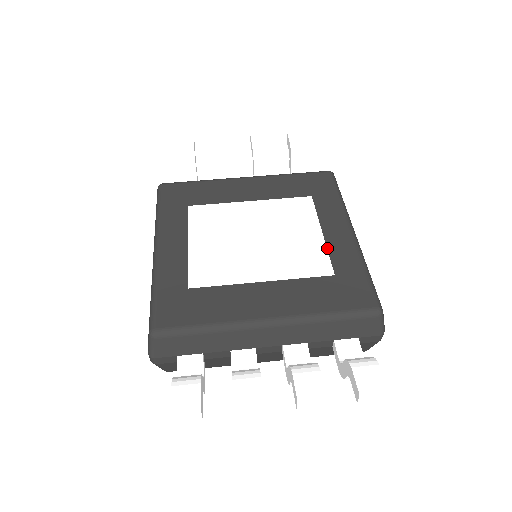
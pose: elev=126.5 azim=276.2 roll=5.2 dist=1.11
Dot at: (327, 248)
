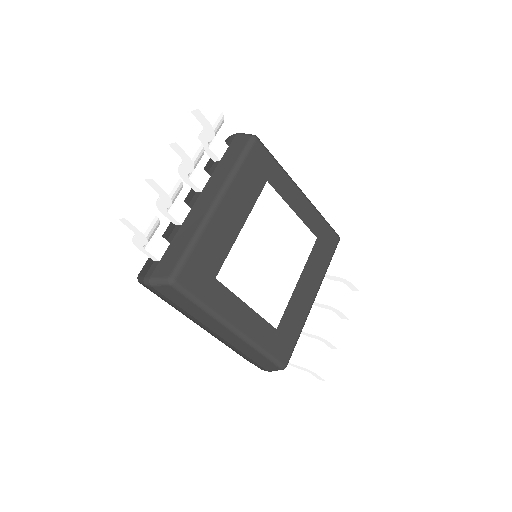
Dot at: (303, 222)
